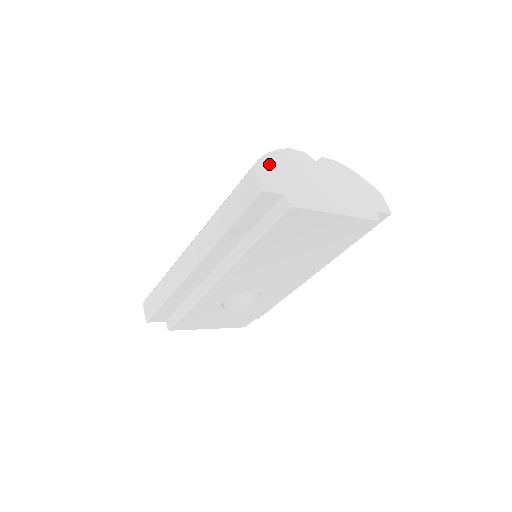
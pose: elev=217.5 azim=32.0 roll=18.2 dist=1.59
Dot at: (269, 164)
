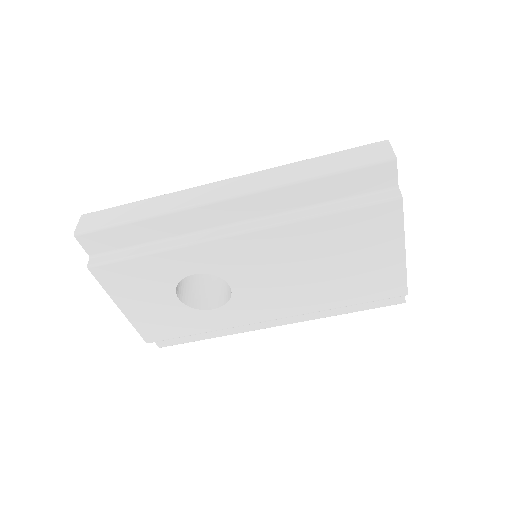
Dot at: occluded
